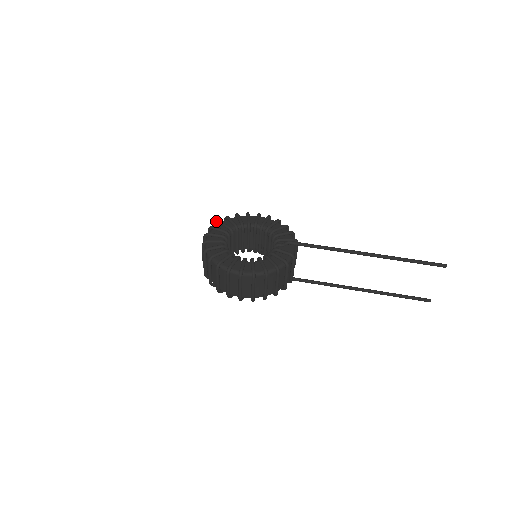
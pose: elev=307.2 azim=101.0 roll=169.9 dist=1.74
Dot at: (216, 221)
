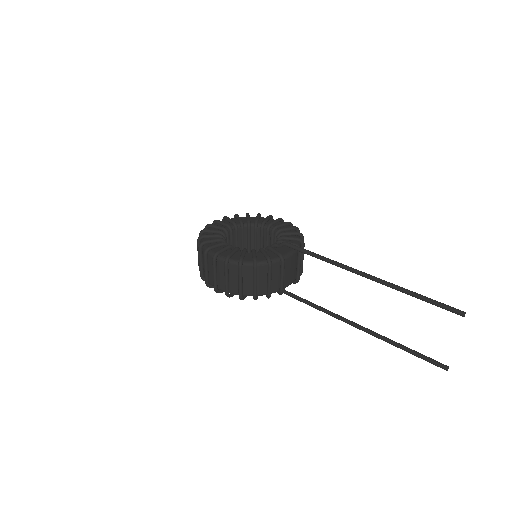
Dot at: occluded
